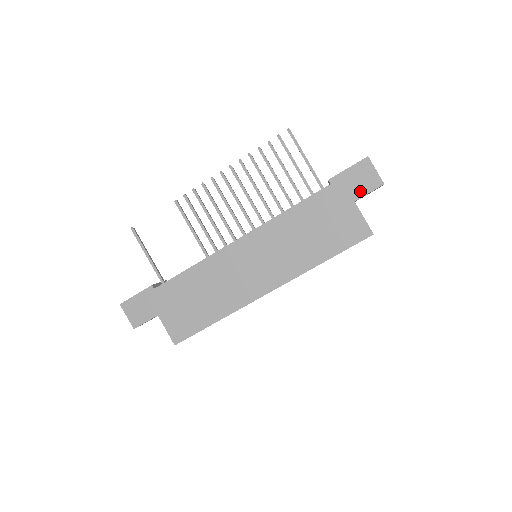
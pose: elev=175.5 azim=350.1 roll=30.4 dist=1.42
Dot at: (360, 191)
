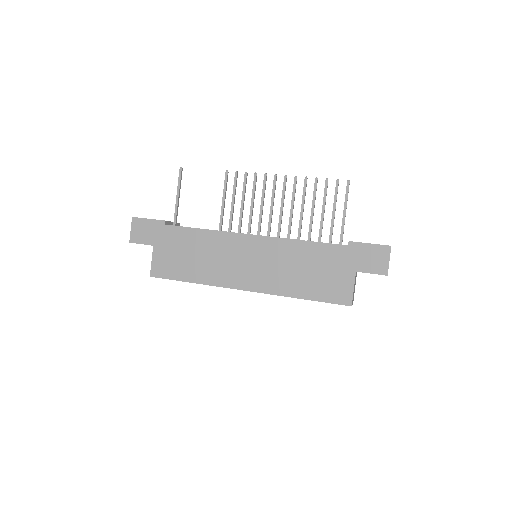
Dot at: (366, 267)
